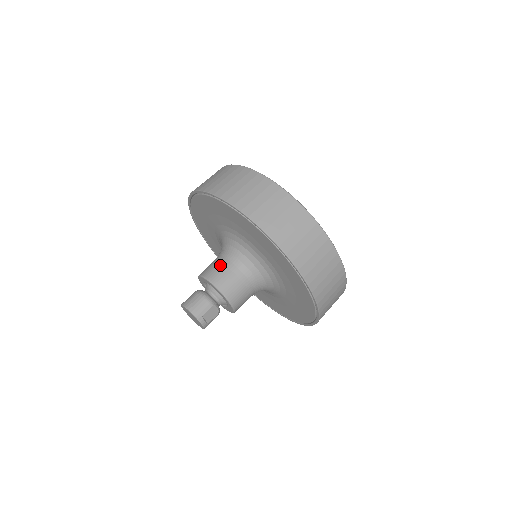
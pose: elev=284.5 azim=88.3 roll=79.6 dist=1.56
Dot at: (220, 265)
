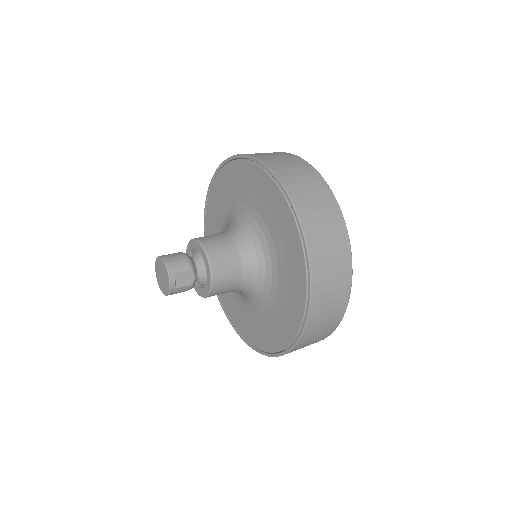
Dot at: (218, 236)
